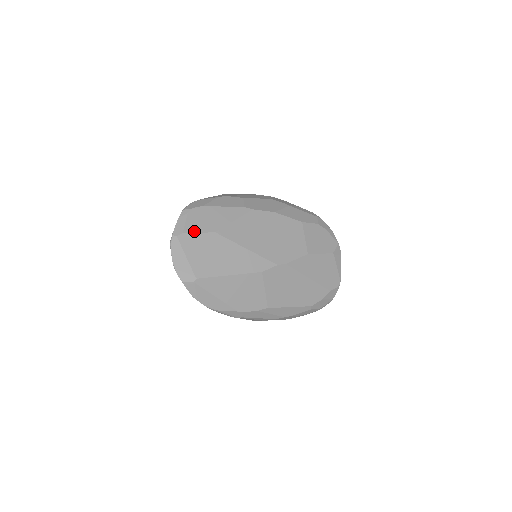
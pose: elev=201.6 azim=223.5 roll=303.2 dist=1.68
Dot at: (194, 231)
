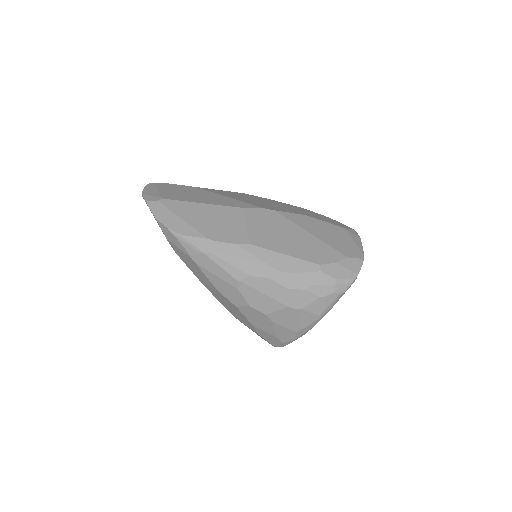
Dot at: (174, 184)
